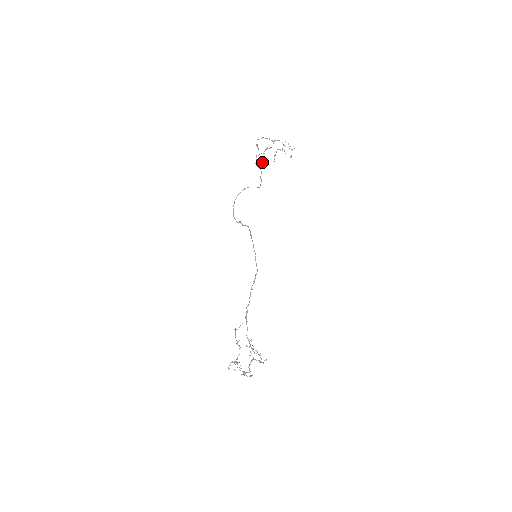
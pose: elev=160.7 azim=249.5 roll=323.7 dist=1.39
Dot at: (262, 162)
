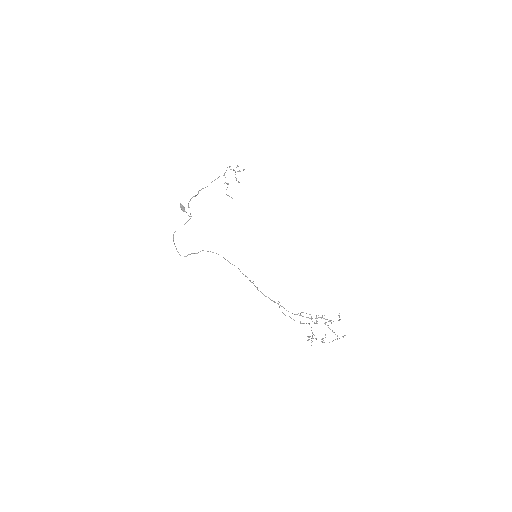
Dot at: (183, 206)
